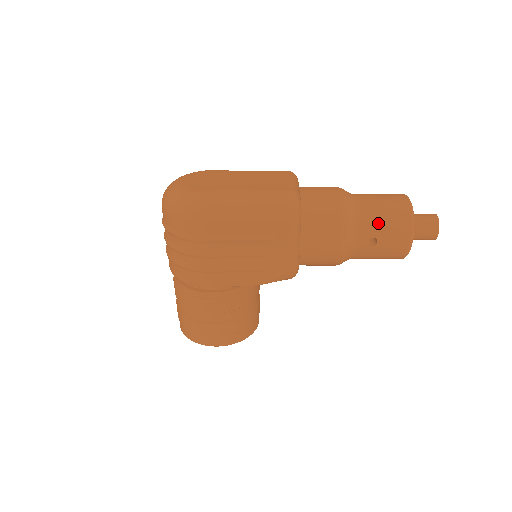
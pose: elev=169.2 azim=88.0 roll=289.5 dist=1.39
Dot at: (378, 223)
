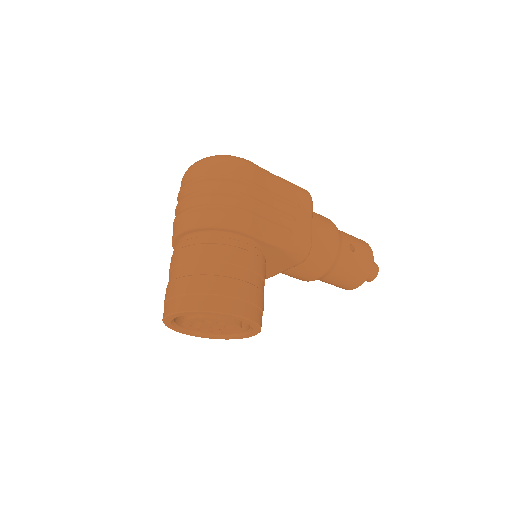
Dot at: (351, 237)
